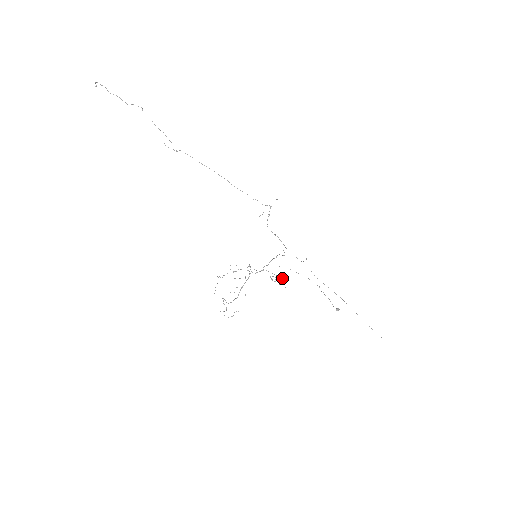
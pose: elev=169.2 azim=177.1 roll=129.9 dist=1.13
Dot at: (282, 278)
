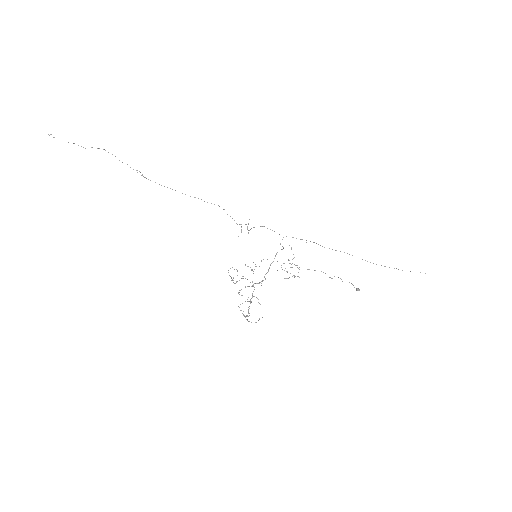
Dot at: occluded
